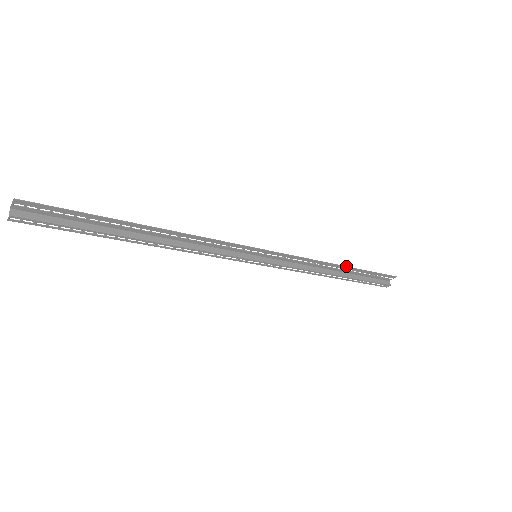
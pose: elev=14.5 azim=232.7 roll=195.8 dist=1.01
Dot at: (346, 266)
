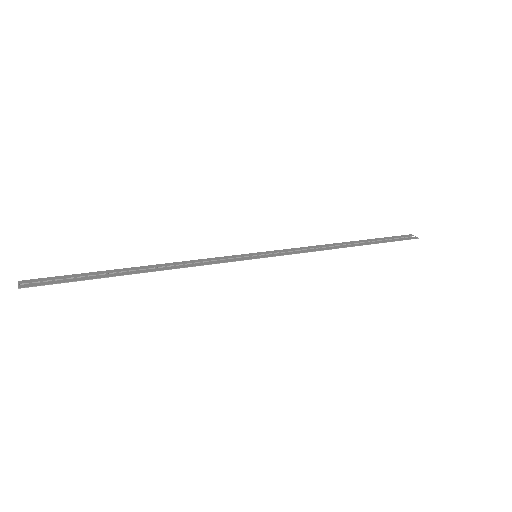
Dot at: occluded
